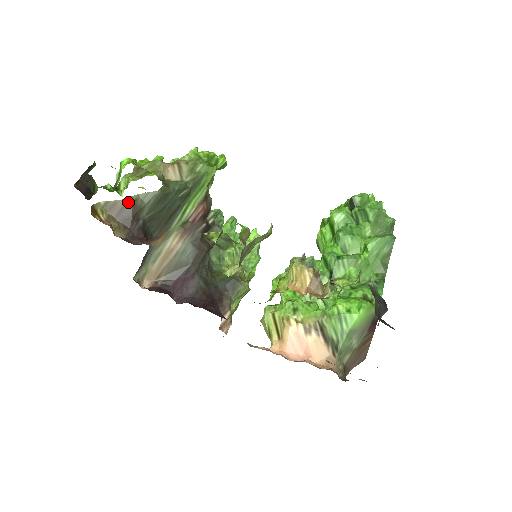
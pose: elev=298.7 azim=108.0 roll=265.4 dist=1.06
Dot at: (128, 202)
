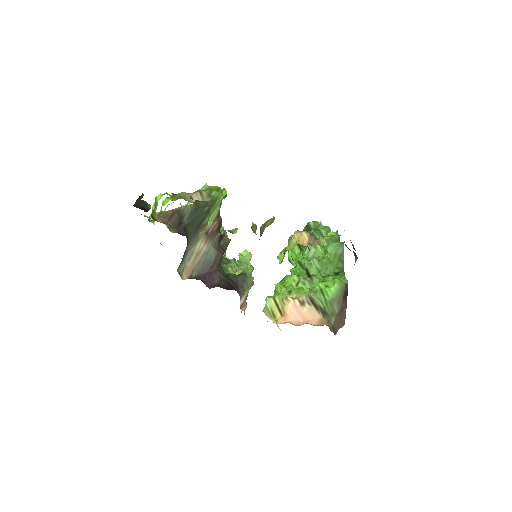
Dot at: (175, 211)
